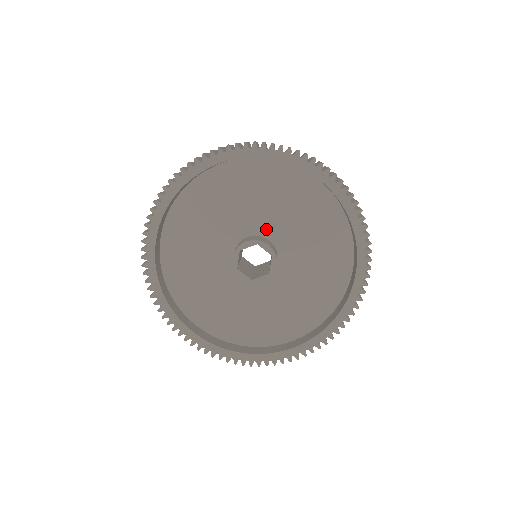
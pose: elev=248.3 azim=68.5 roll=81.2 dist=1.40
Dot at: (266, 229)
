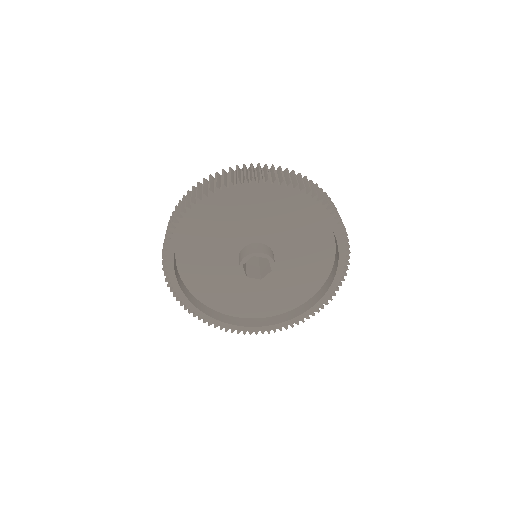
Dot at: (277, 245)
